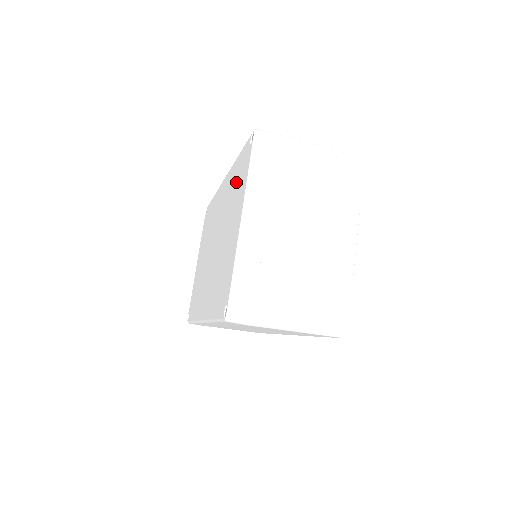
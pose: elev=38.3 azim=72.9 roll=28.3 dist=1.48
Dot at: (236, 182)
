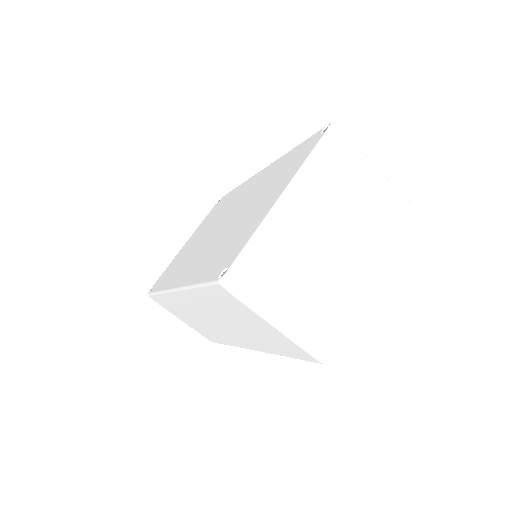
Dot at: (284, 167)
